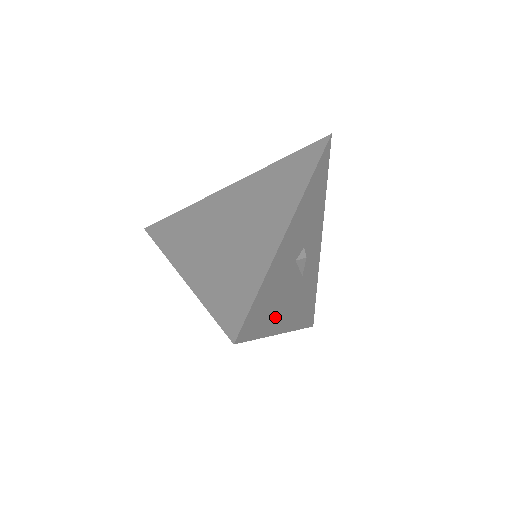
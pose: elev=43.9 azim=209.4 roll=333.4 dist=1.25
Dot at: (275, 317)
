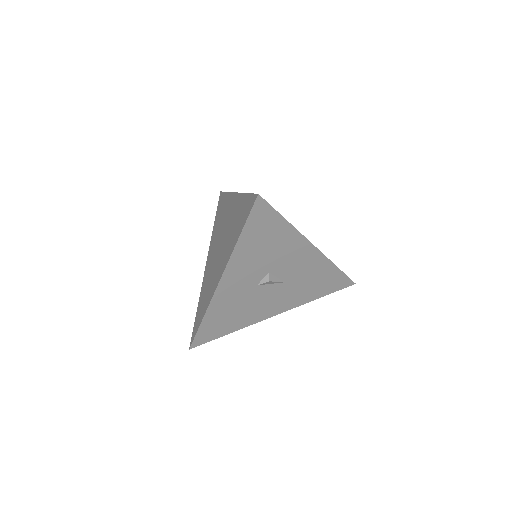
Dot at: (247, 318)
